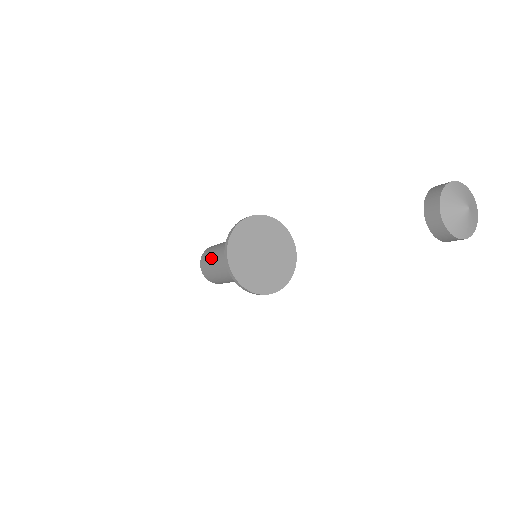
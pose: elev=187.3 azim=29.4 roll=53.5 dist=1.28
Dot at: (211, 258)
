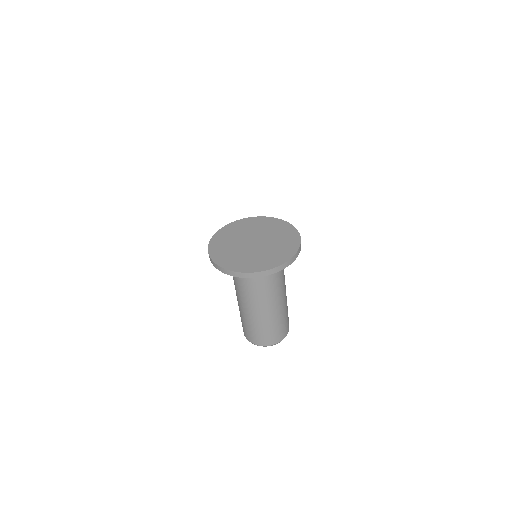
Dot at: occluded
